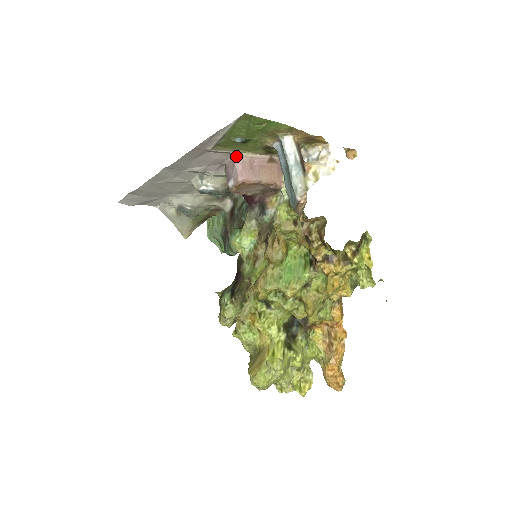
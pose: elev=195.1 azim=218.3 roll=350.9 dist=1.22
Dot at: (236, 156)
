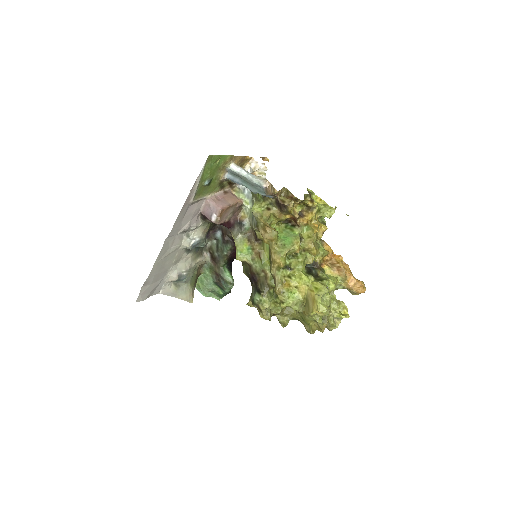
Dot at: (207, 199)
